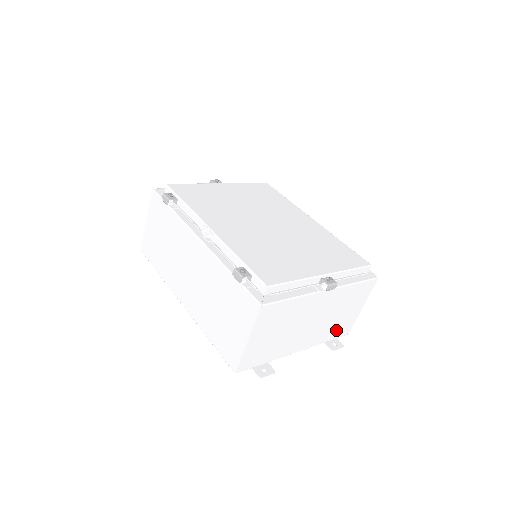
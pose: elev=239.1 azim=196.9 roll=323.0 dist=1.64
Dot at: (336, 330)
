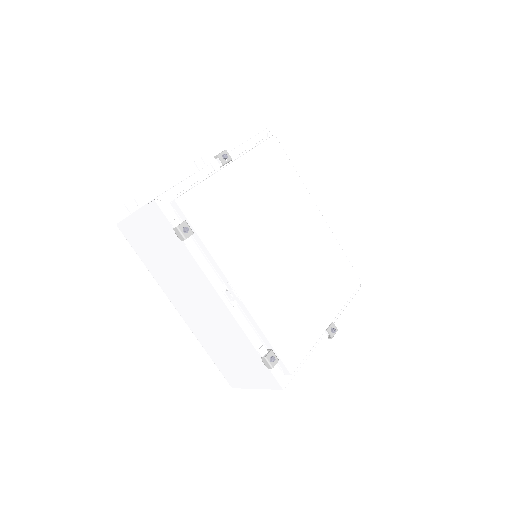
Dot at: occluded
